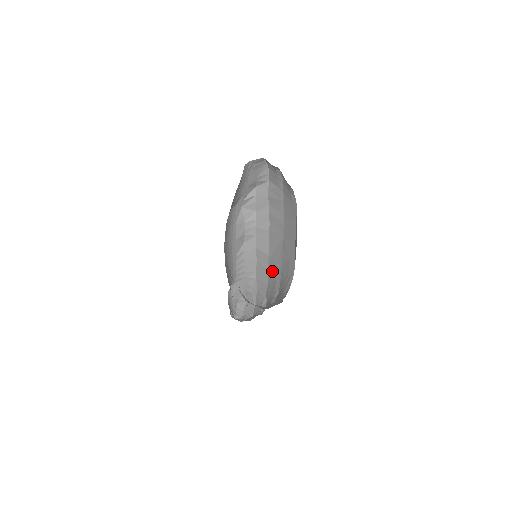
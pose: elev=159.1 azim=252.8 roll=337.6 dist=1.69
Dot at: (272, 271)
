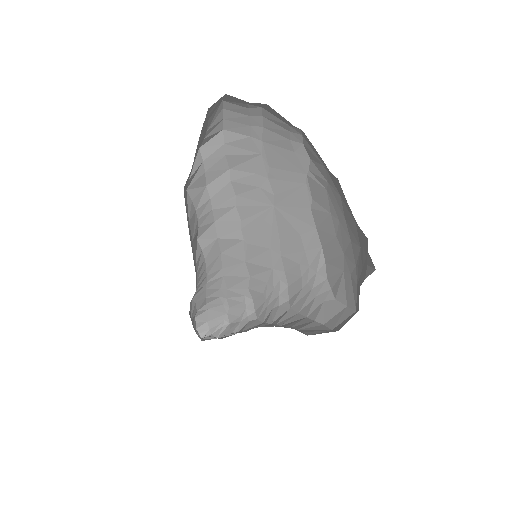
Dot at: (258, 260)
